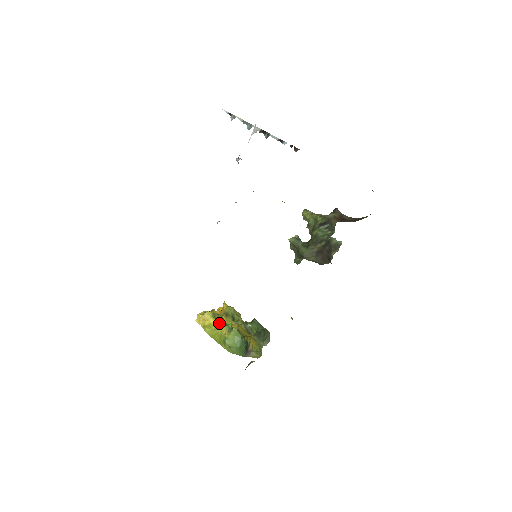
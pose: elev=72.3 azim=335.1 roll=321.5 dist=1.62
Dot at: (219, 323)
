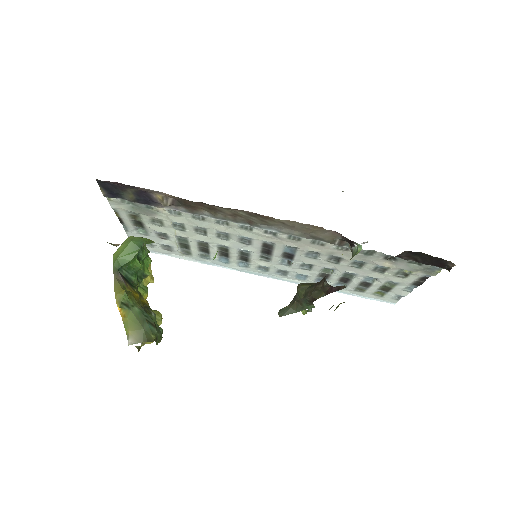
Dot at: occluded
